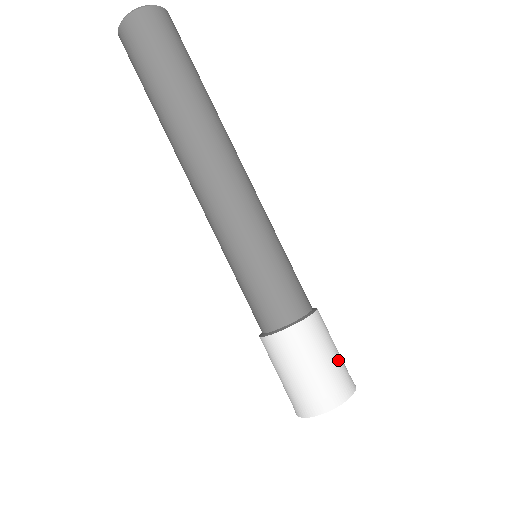
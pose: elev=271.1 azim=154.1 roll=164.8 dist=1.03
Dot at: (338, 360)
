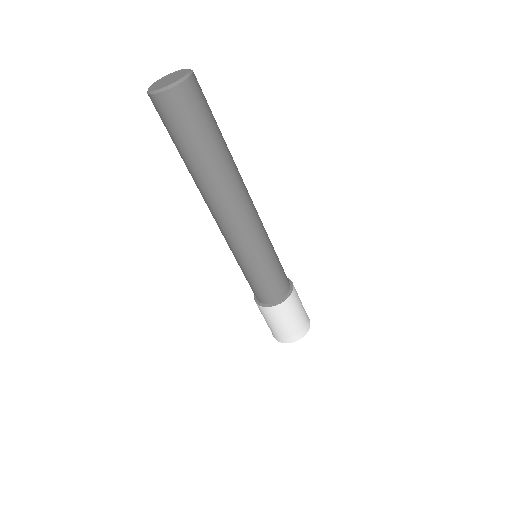
Dot at: (287, 328)
